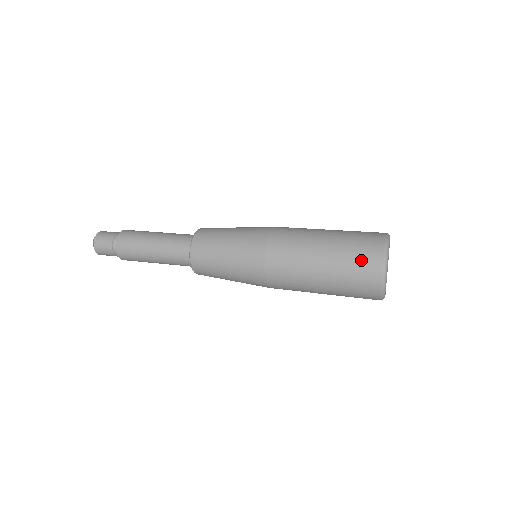
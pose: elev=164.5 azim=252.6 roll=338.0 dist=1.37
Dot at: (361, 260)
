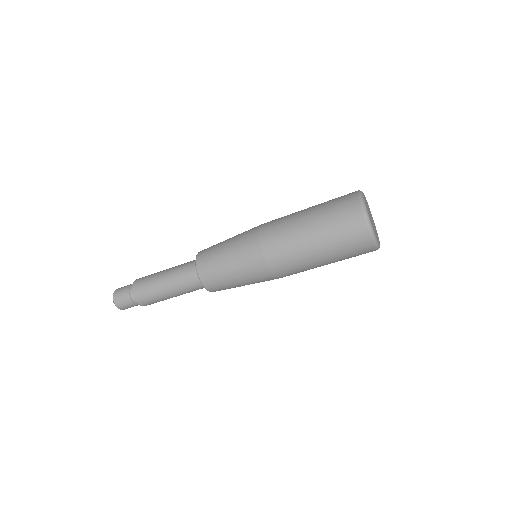
Dot at: occluded
